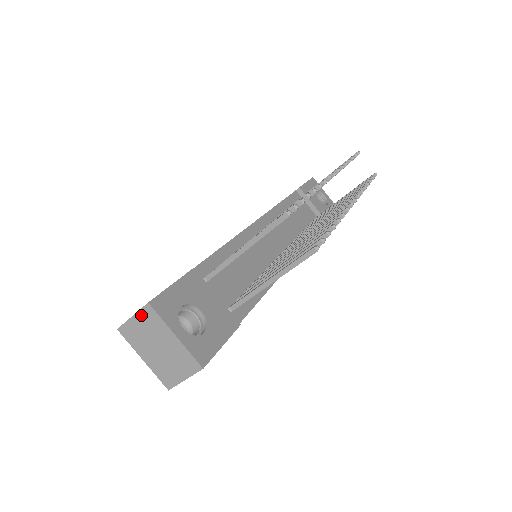
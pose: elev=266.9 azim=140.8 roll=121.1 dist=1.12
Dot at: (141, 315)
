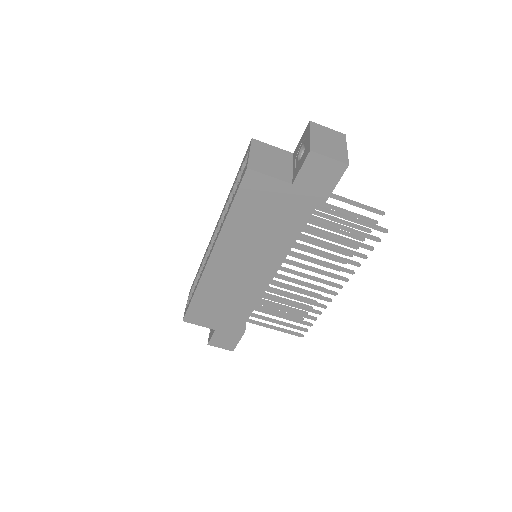
Dot at: (335, 132)
